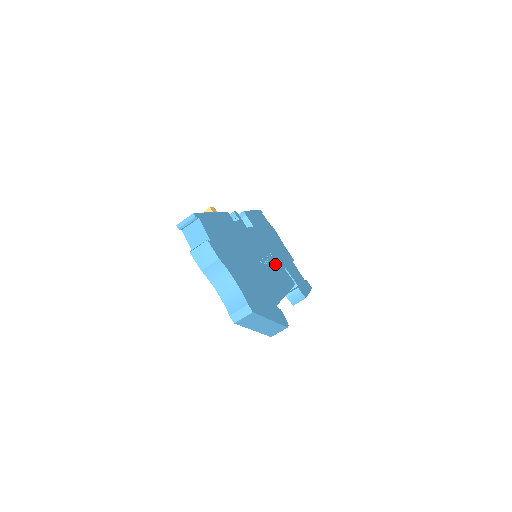
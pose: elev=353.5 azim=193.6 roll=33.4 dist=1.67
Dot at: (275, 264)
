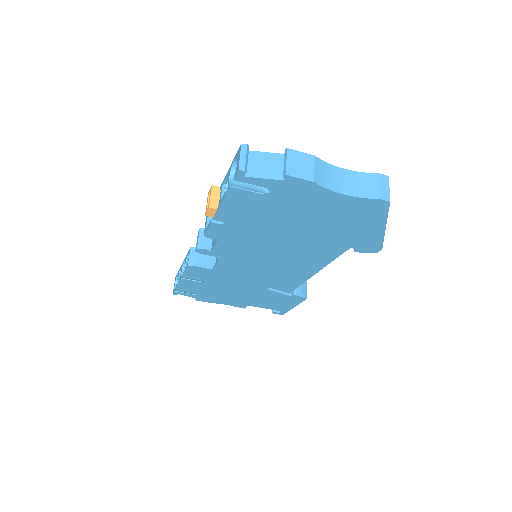
Dot at: occluded
